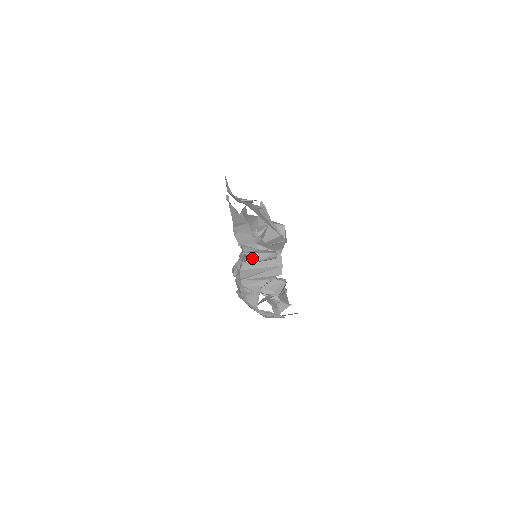
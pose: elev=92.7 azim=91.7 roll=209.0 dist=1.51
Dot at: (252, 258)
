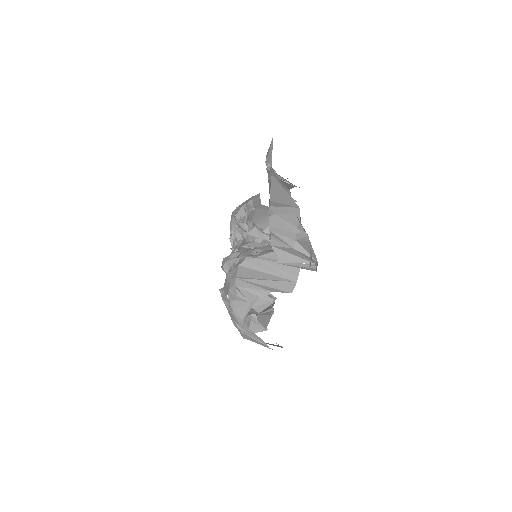
Dot at: (279, 257)
